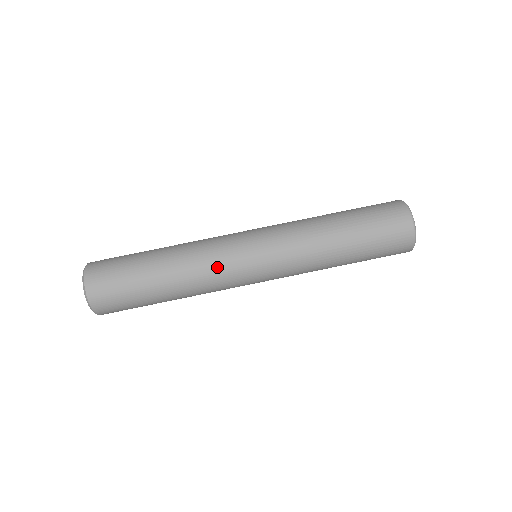
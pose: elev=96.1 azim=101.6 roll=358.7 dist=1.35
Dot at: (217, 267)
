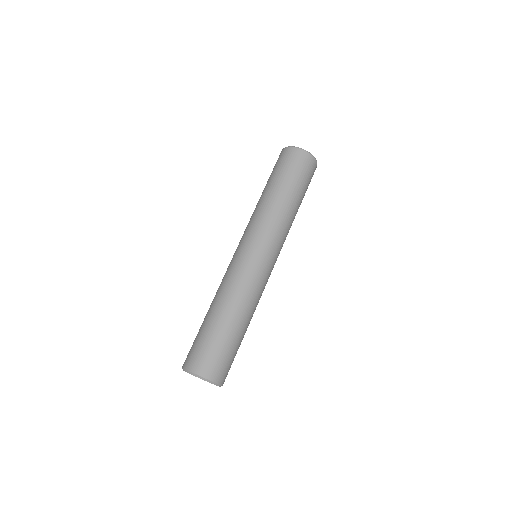
Dot at: (259, 286)
